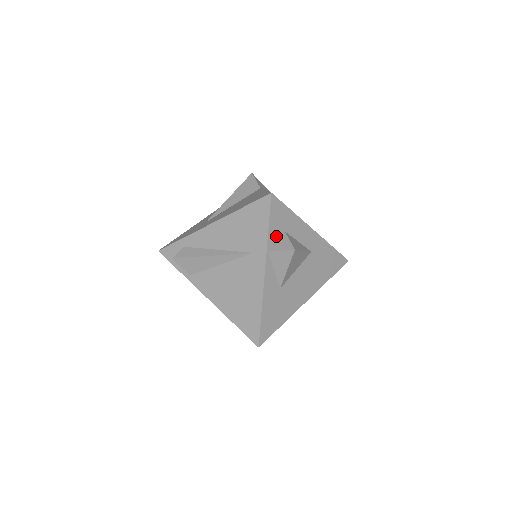
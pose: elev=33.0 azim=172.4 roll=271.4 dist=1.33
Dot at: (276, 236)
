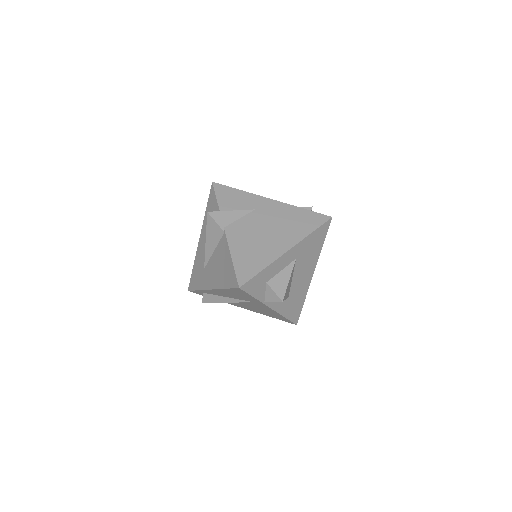
Dot at: (263, 291)
